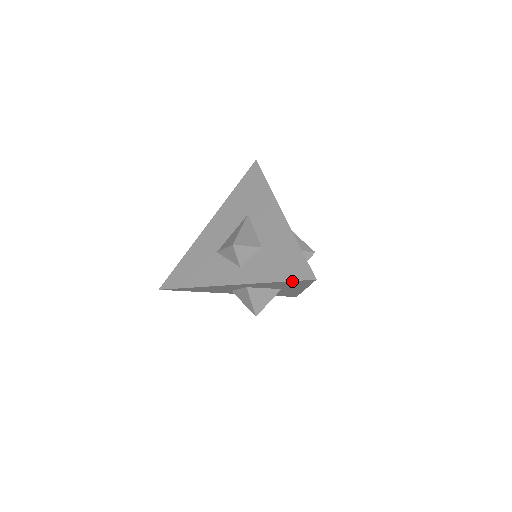
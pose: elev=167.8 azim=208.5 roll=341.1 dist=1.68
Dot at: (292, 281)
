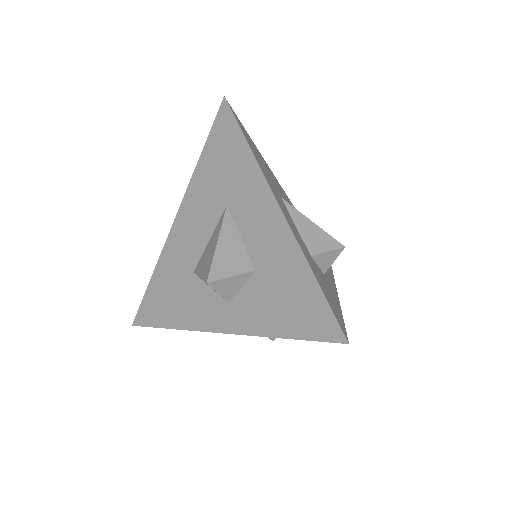
Dot at: (310, 338)
